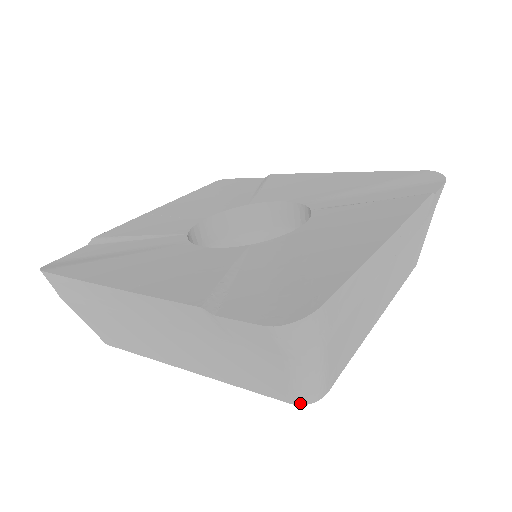
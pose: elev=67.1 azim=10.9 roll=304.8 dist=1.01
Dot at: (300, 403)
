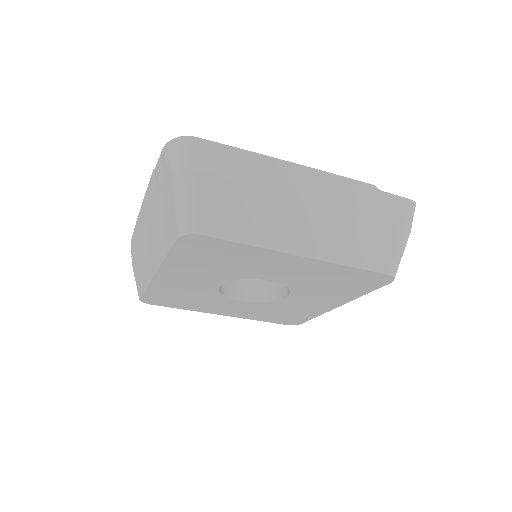
Dot at: (393, 274)
